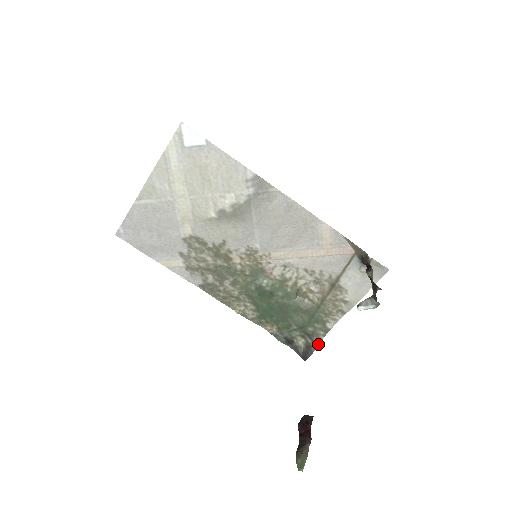
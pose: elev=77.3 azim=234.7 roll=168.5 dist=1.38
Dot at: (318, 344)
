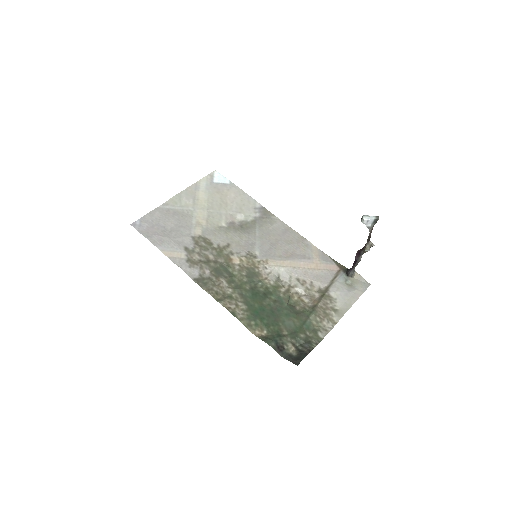
Dot at: occluded
